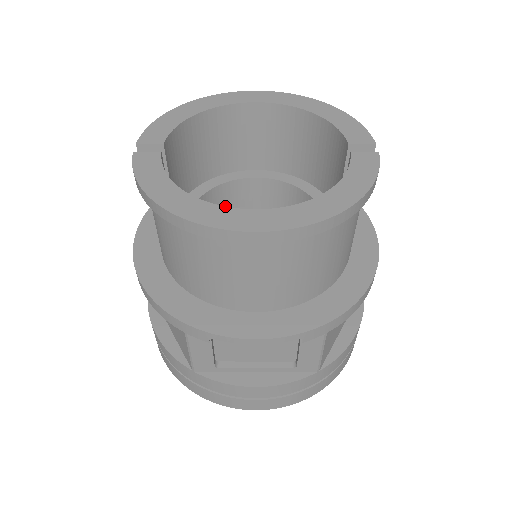
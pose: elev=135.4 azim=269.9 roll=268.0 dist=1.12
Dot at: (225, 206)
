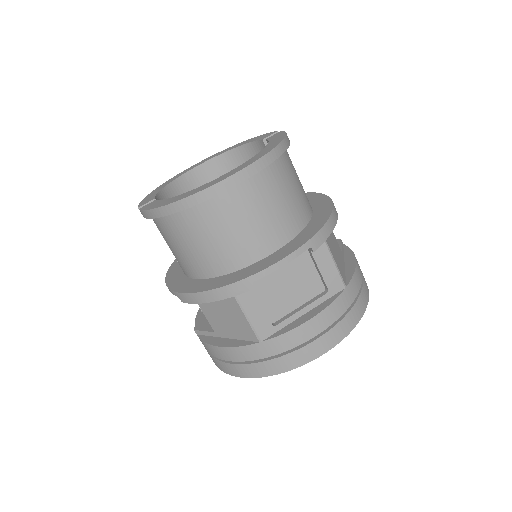
Dot at: (209, 182)
